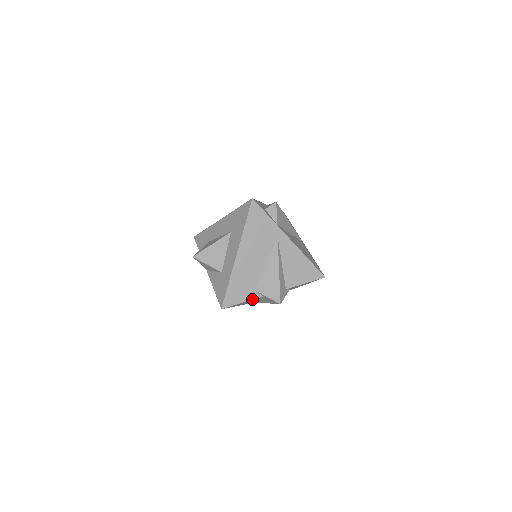
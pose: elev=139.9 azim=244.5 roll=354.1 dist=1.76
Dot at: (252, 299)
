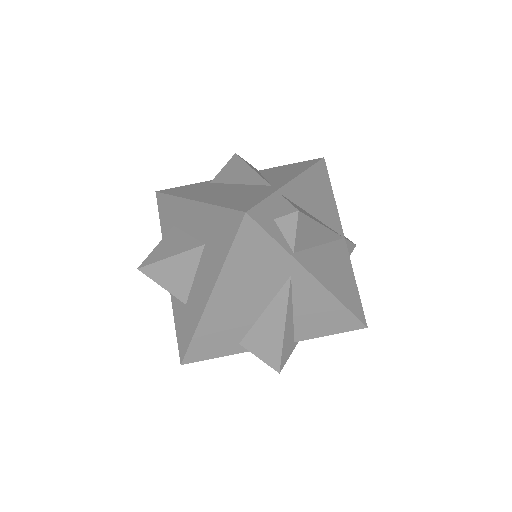
Dot at: occluded
